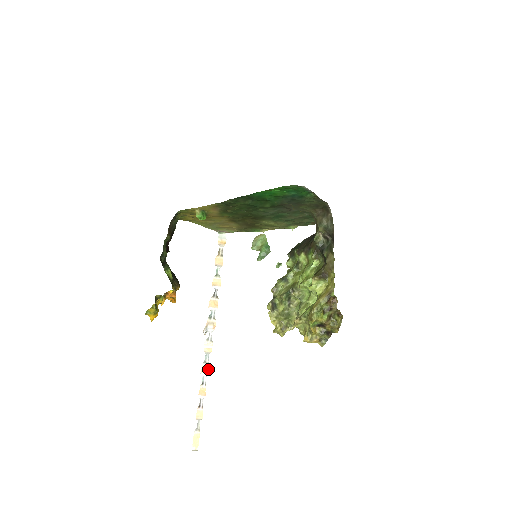
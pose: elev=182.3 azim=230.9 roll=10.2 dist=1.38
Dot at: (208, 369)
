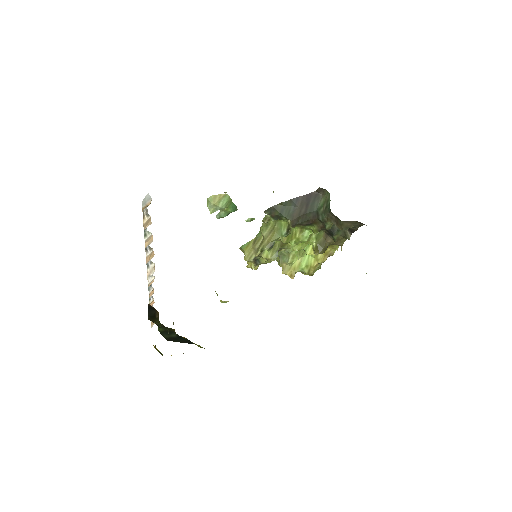
Dot at: (153, 291)
